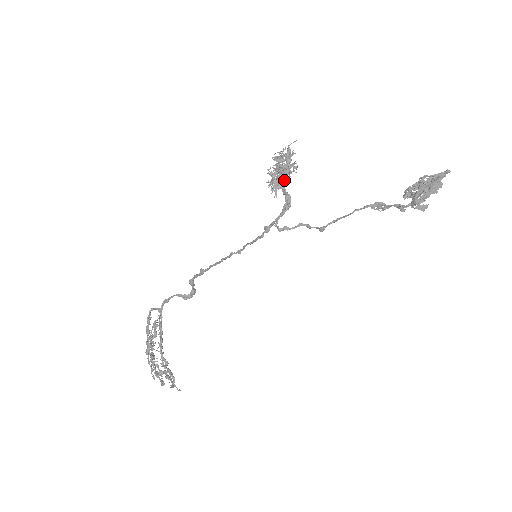
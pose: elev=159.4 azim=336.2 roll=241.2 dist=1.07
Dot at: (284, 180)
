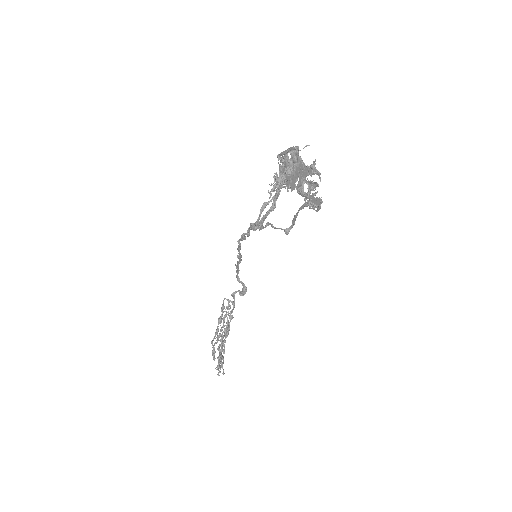
Dot at: (280, 182)
